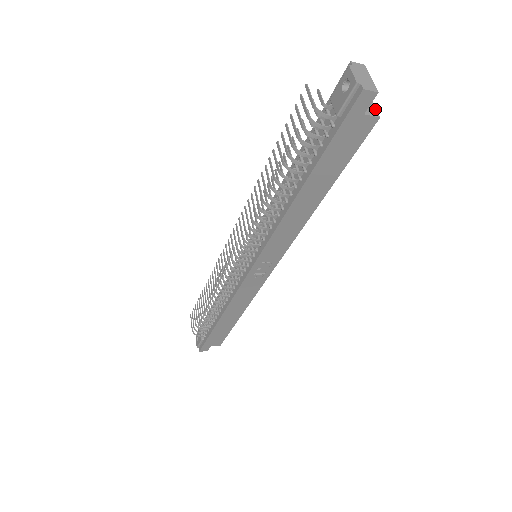
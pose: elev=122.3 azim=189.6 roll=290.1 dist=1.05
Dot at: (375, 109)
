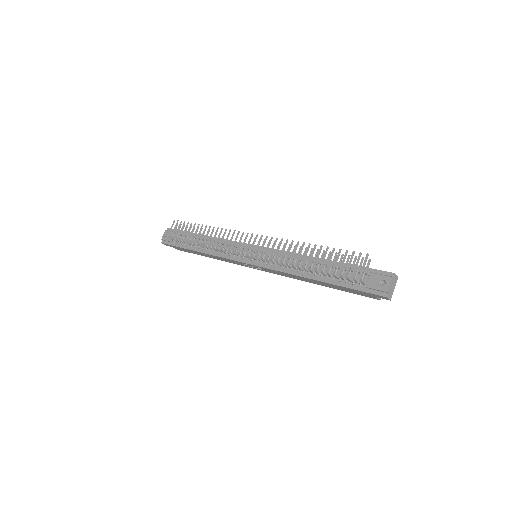
Dot at: occluded
